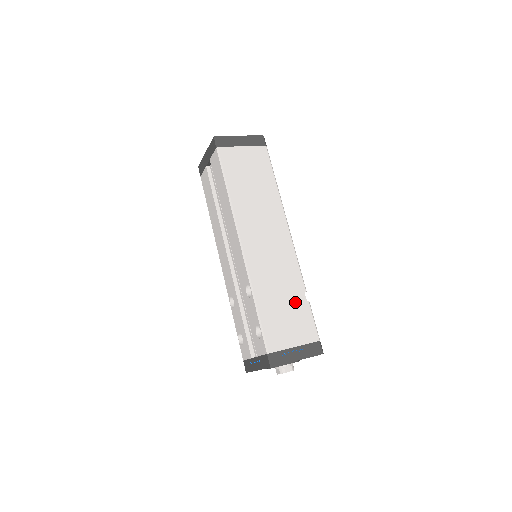
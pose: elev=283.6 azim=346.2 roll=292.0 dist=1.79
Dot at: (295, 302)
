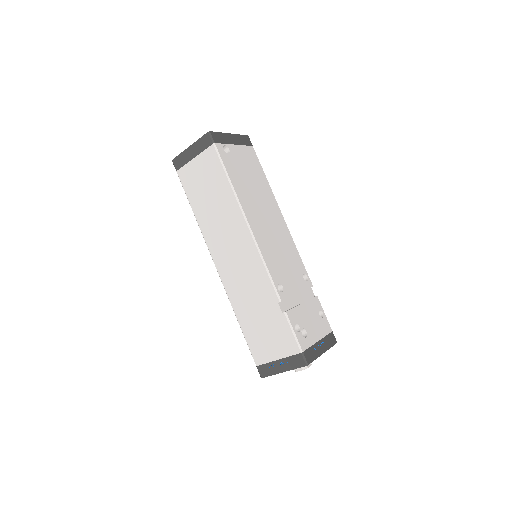
Dot at: (271, 315)
